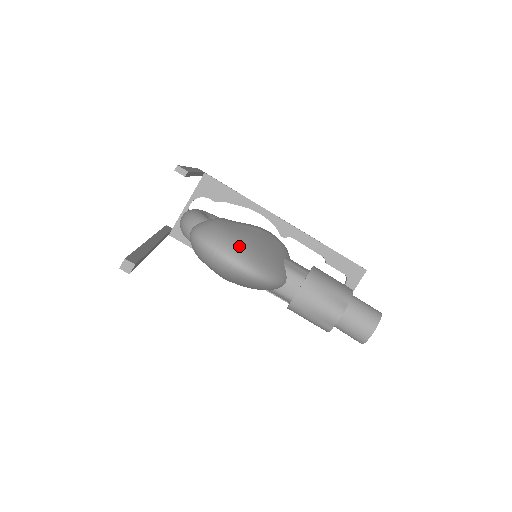
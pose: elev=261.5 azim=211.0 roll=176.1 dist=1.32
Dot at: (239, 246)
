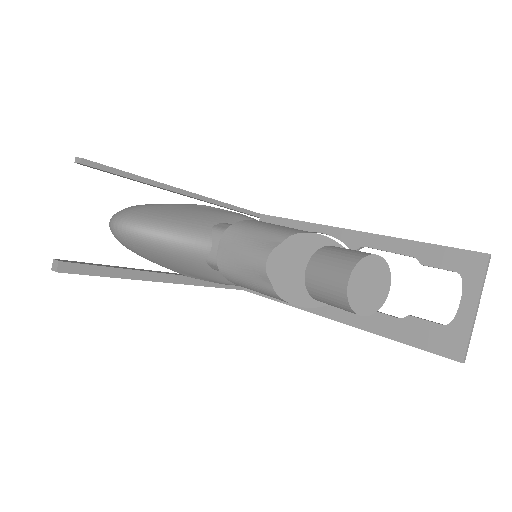
Dot at: (131, 209)
